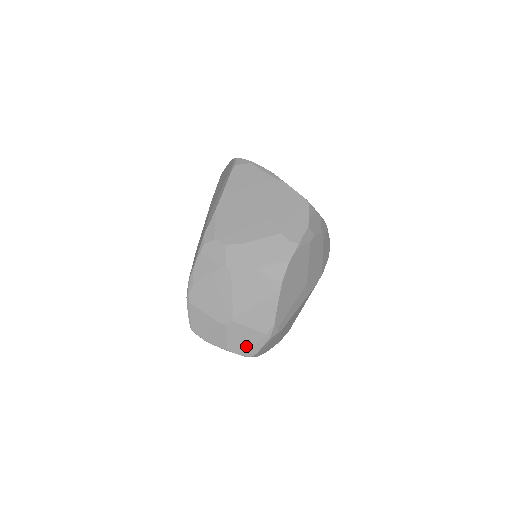
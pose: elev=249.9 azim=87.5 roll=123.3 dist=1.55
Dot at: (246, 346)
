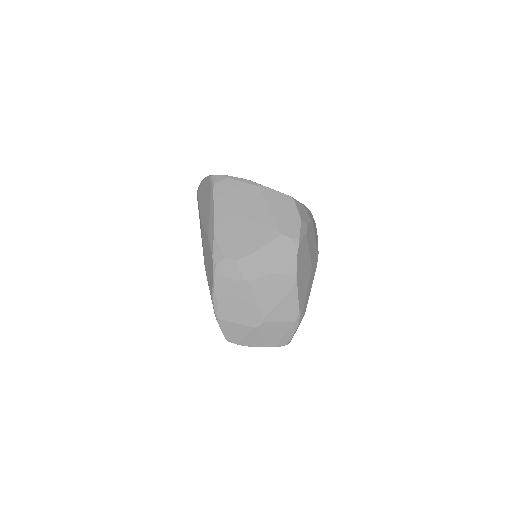
Dot at: (280, 338)
